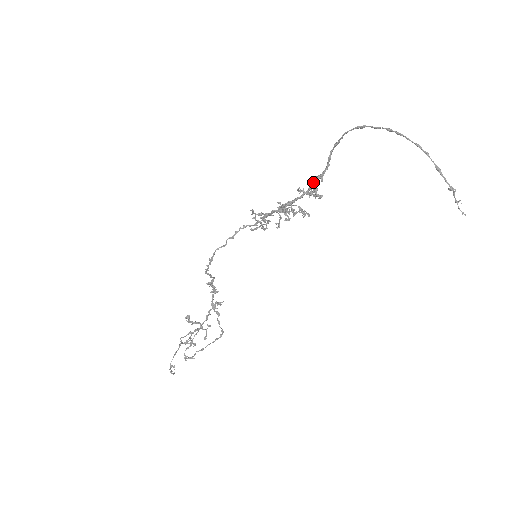
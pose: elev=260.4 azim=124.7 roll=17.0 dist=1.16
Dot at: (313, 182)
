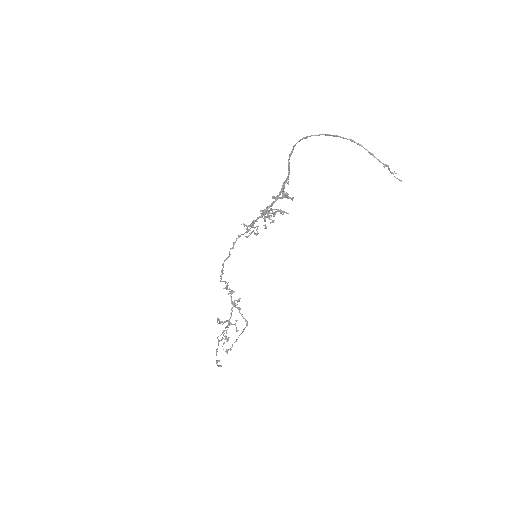
Dot at: (282, 187)
